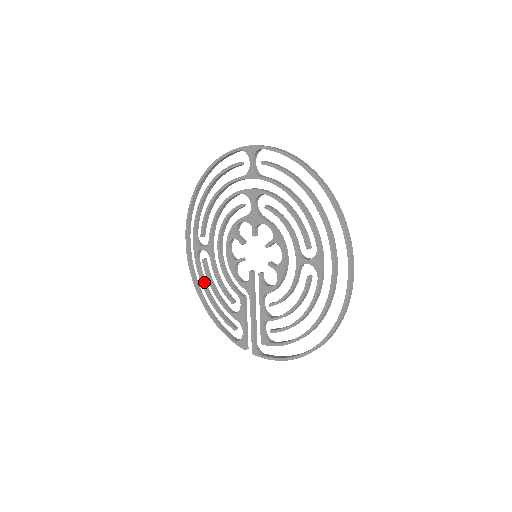
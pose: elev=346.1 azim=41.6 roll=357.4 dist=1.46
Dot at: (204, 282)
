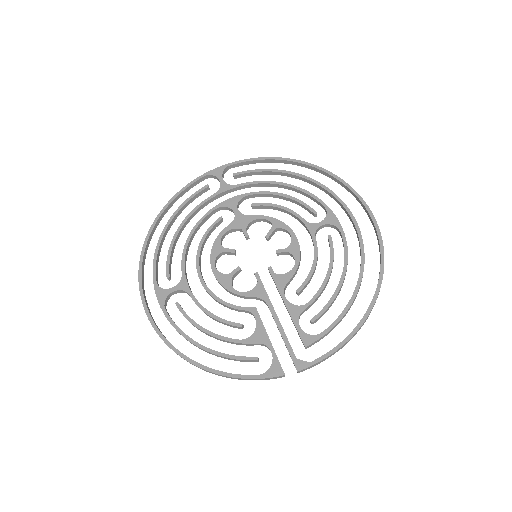
Dot at: (184, 333)
